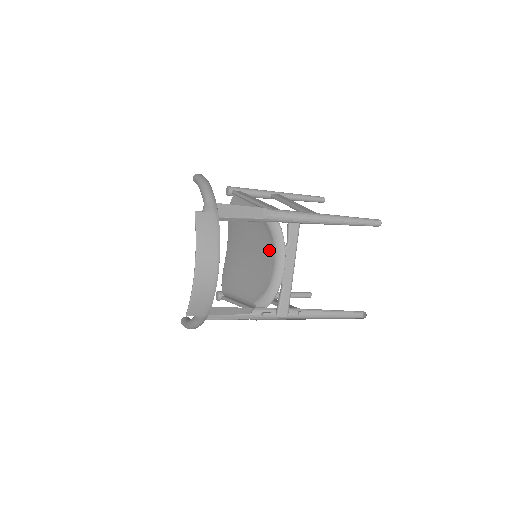
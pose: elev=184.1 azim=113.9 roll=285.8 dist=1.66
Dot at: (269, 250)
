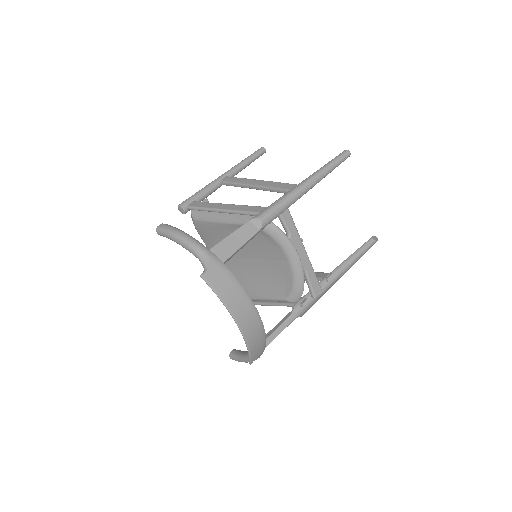
Dot at: (273, 249)
